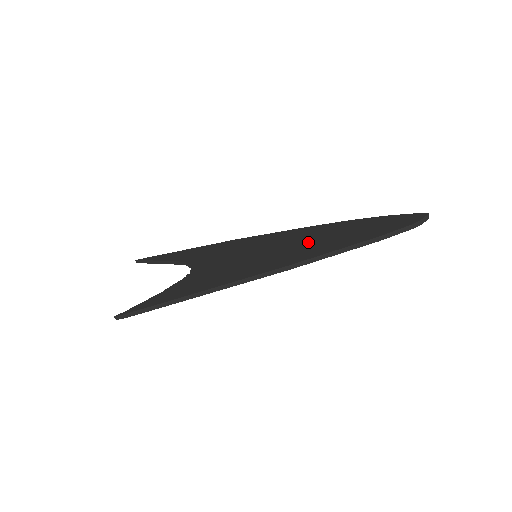
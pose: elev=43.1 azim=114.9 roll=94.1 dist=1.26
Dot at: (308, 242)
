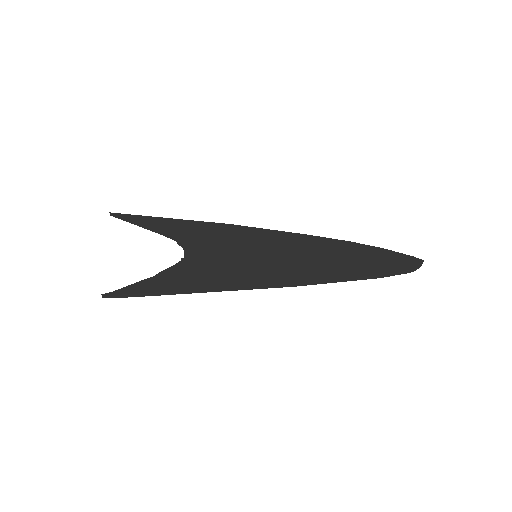
Dot at: (311, 257)
